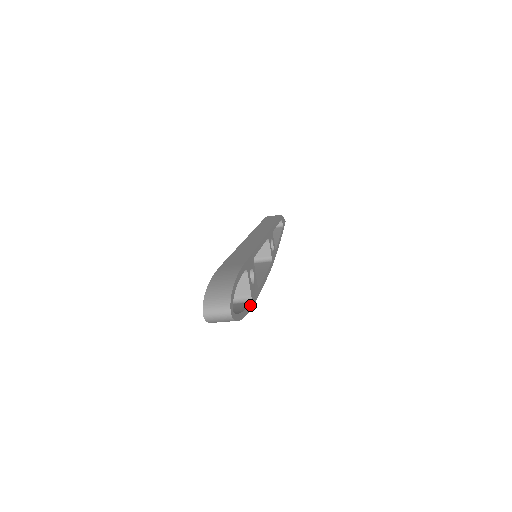
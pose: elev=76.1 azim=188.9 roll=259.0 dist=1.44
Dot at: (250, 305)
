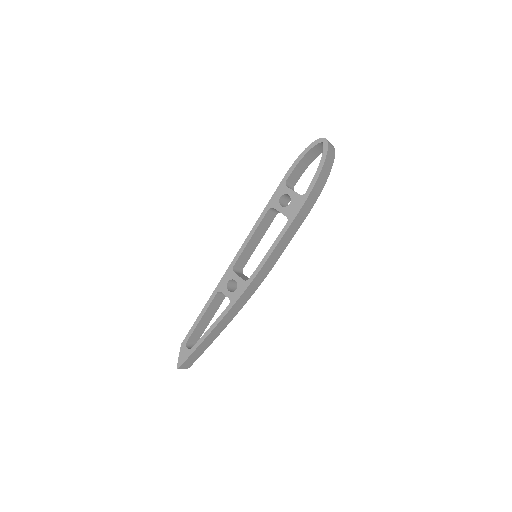
Dot at: occluded
